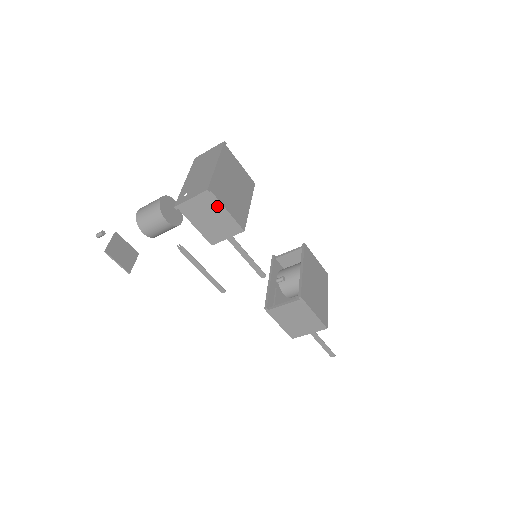
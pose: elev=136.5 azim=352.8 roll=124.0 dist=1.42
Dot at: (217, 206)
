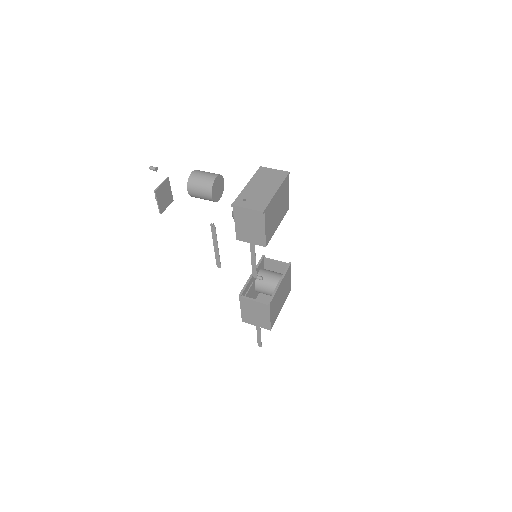
Dot at: (261, 223)
